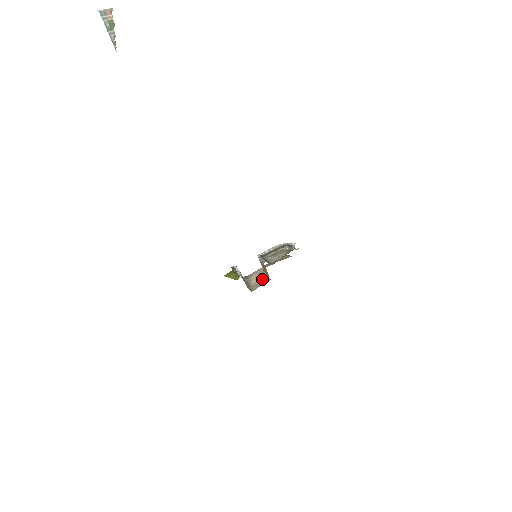
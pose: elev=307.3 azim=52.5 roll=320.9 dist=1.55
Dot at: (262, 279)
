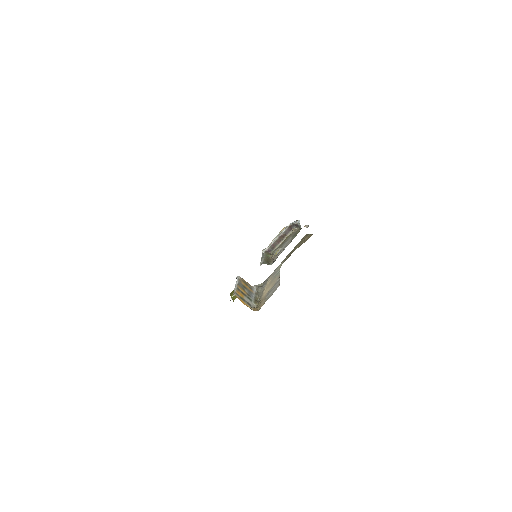
Dot at: (273, 285)
